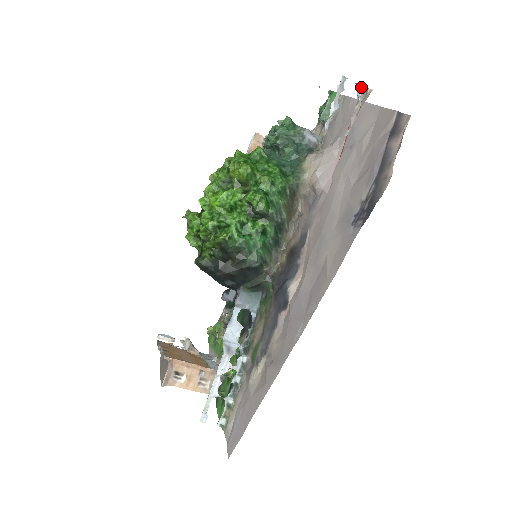
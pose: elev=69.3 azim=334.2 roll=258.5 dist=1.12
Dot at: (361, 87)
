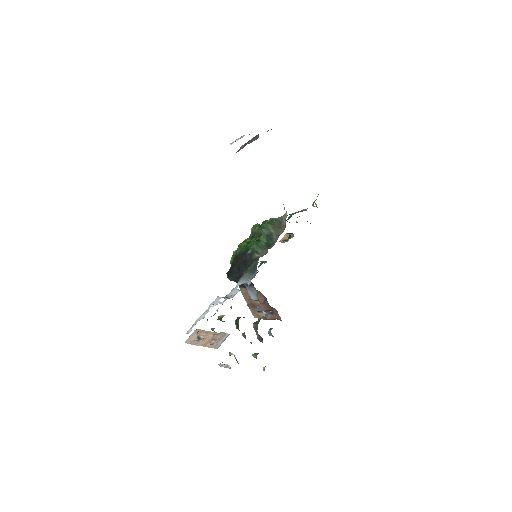
Dot at: occluded
